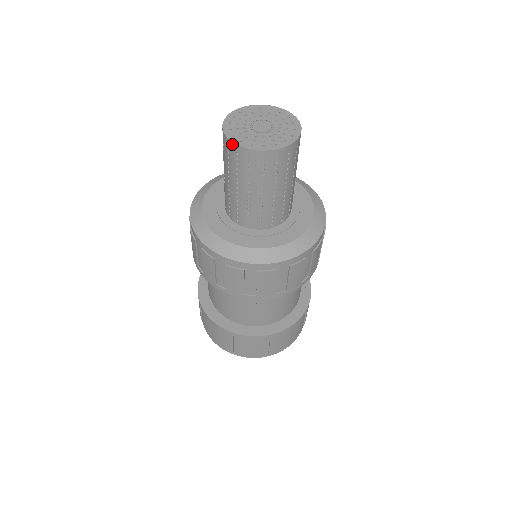
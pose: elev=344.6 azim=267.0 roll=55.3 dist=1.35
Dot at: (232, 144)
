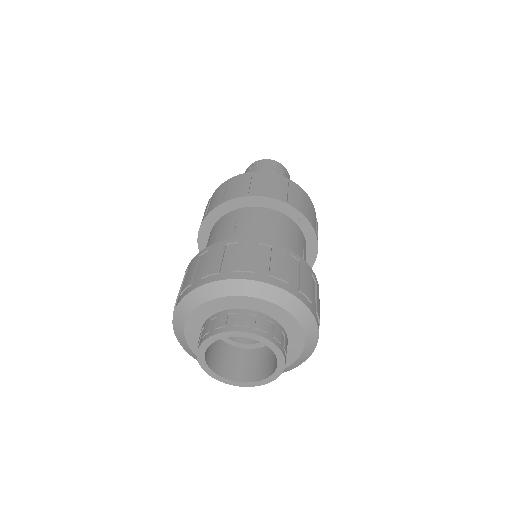
Dot at: occluded
